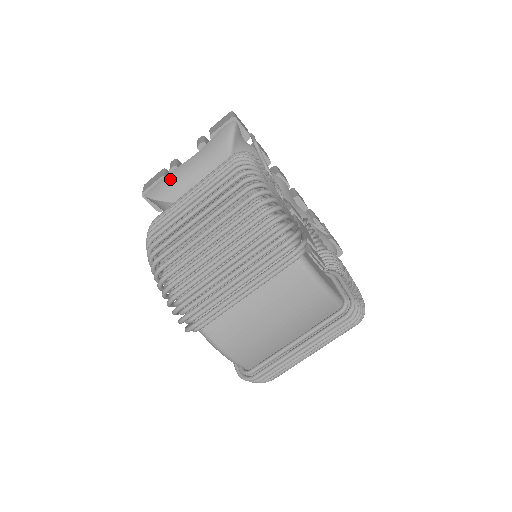
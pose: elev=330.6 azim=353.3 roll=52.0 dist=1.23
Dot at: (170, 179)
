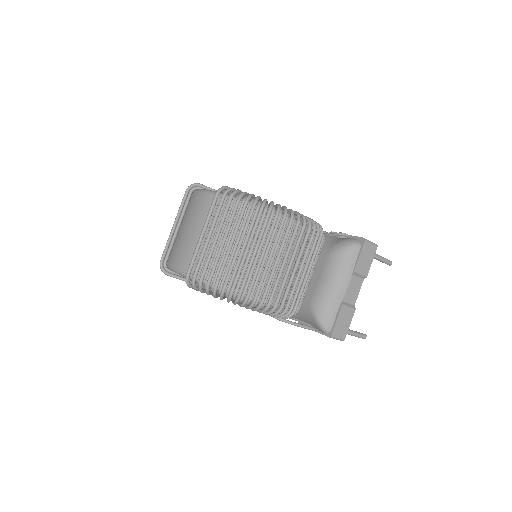
Dot at: occluded
